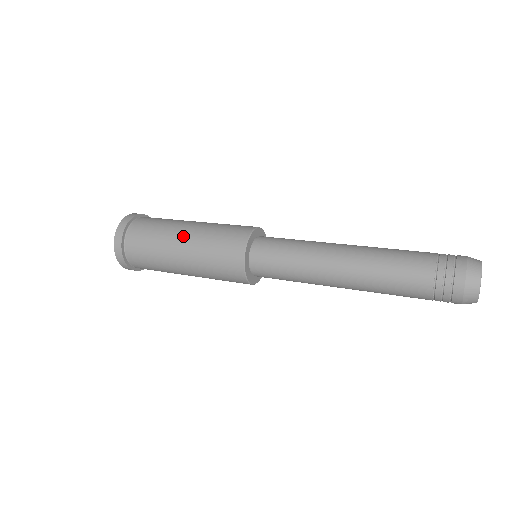
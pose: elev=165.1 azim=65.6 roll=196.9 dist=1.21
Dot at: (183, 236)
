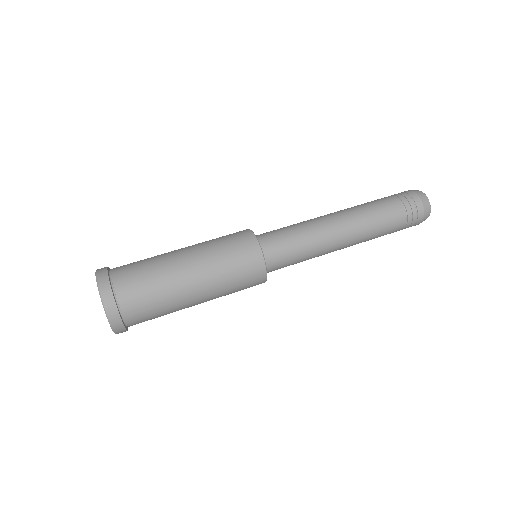
Dot at: (193, 278)
